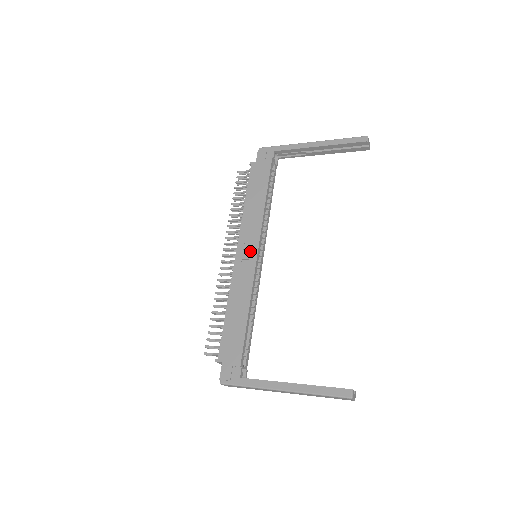
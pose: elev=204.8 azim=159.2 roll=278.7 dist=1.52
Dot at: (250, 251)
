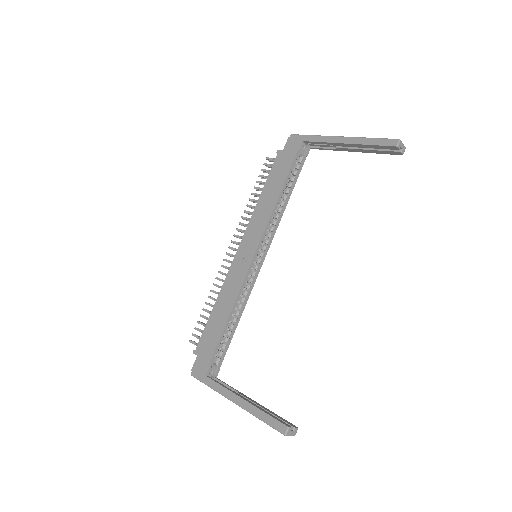
Dot at: (249, 250)
